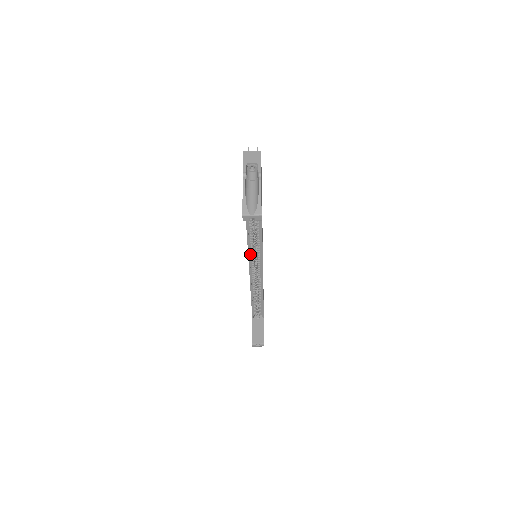
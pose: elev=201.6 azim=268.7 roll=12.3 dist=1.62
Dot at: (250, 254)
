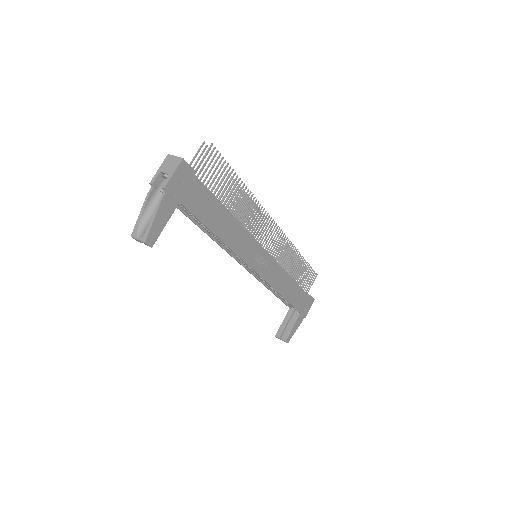
Dot at: (235, 256)
